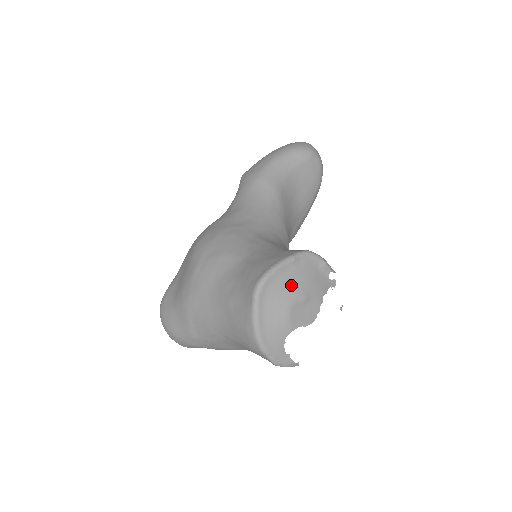
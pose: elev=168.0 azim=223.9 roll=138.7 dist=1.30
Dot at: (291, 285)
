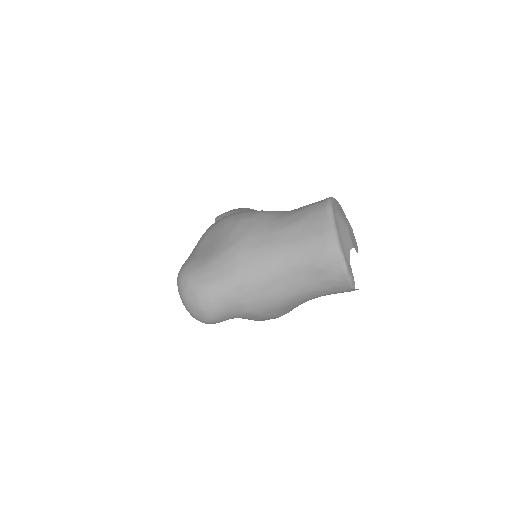
Dot at: (343, 215)
